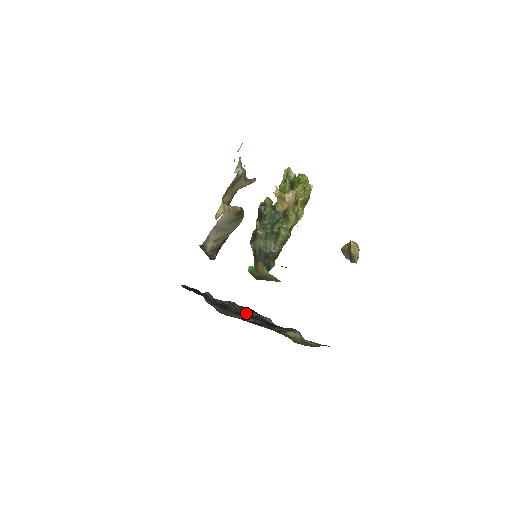
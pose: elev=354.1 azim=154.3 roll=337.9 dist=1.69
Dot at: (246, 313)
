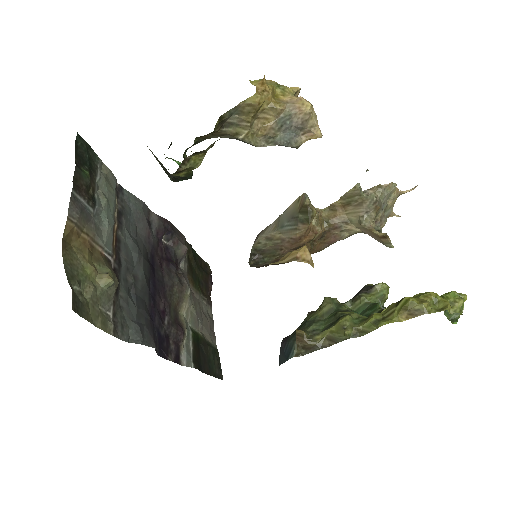
Dot at: (168, 288)
